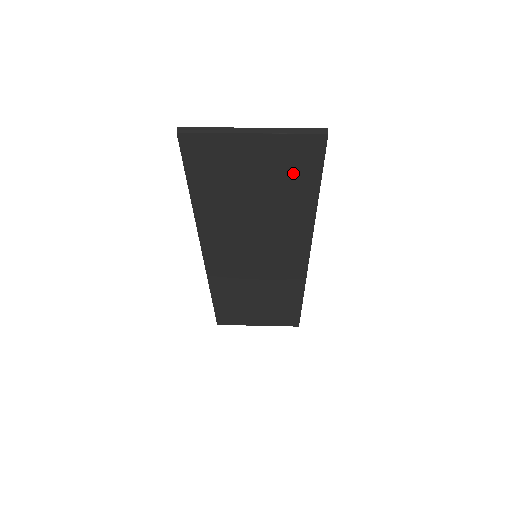
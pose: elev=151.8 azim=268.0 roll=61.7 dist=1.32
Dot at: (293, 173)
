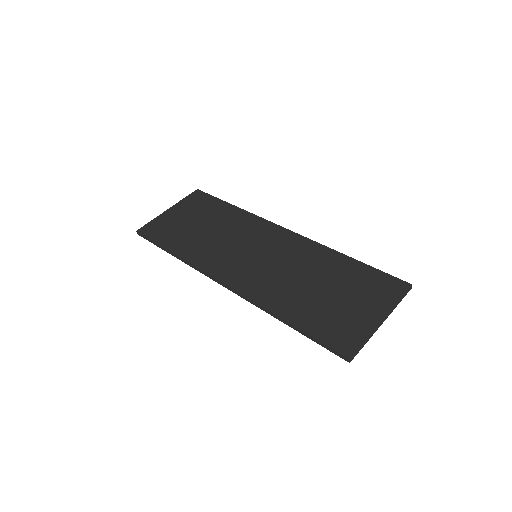
Dot at: occluded
